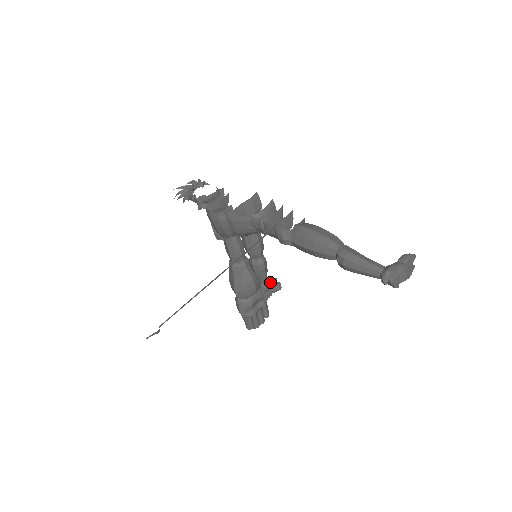
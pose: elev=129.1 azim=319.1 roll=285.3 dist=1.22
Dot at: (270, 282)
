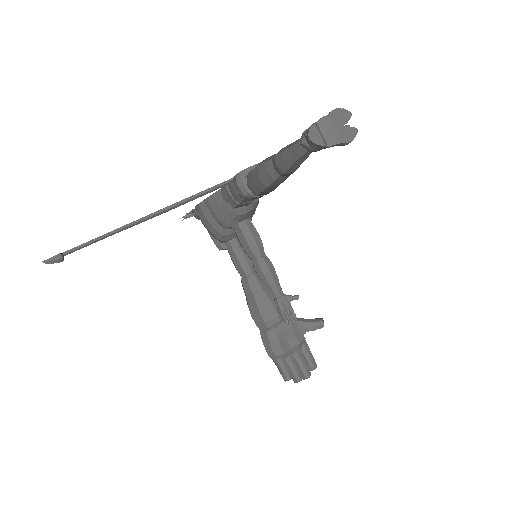
Dot at: (288, 297)
